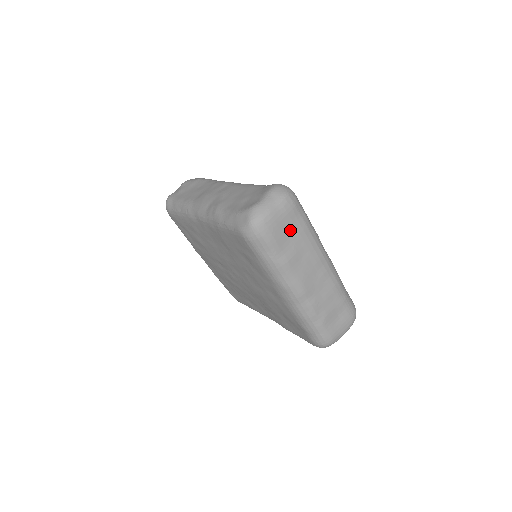
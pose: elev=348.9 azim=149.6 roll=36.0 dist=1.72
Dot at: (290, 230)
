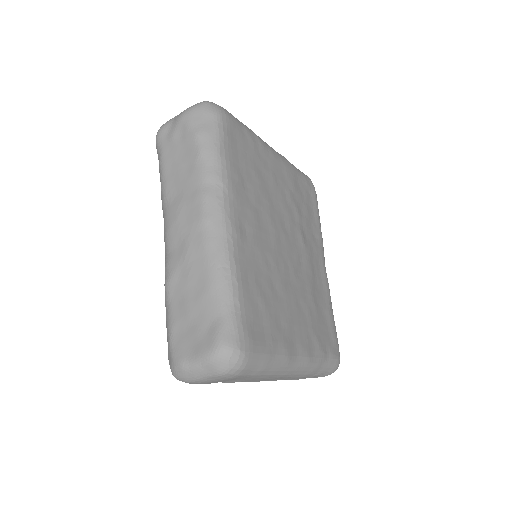
Dot at: occluded
